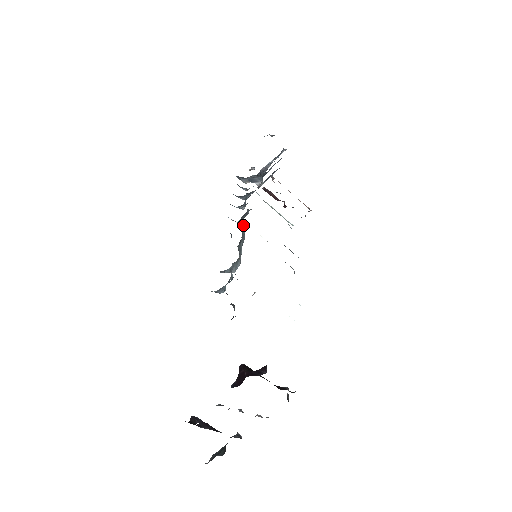
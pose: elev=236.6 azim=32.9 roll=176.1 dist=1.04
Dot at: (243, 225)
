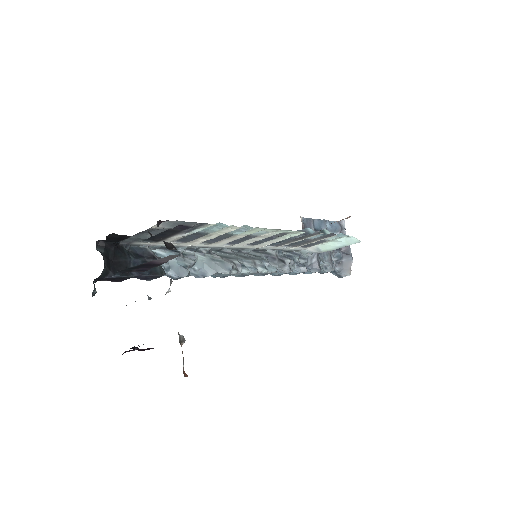
Dot at: (249, 254)
